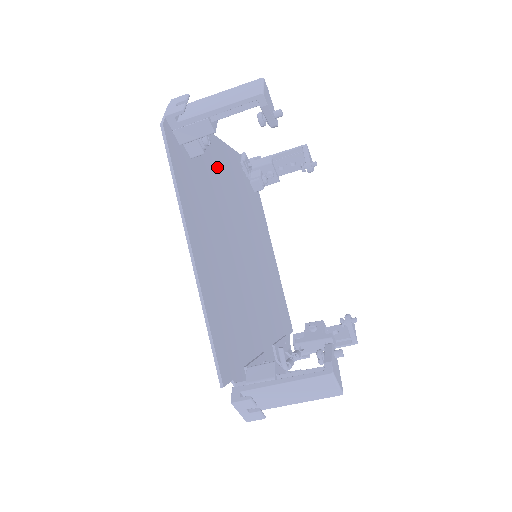
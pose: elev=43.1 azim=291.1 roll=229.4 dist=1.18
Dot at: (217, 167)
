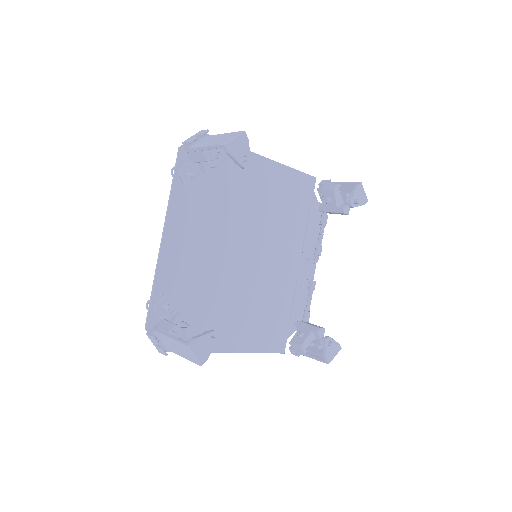
Dot at: (187, 262)
